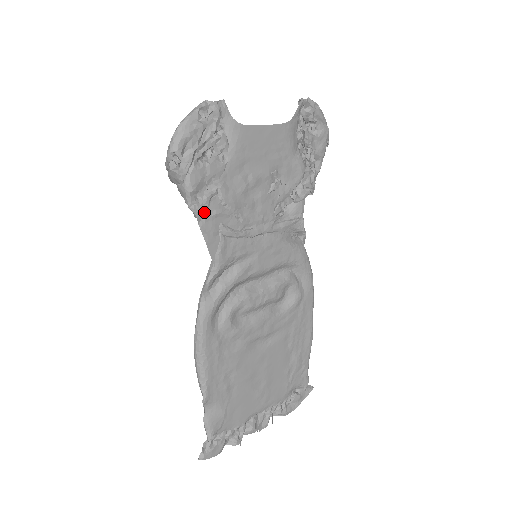
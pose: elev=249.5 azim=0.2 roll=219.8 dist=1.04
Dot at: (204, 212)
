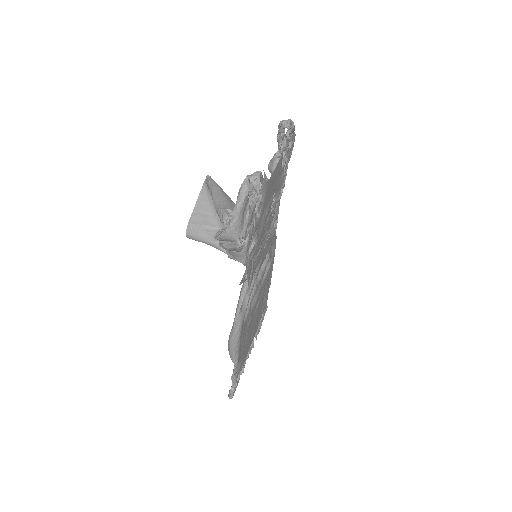
Dot at: (248, 260)
